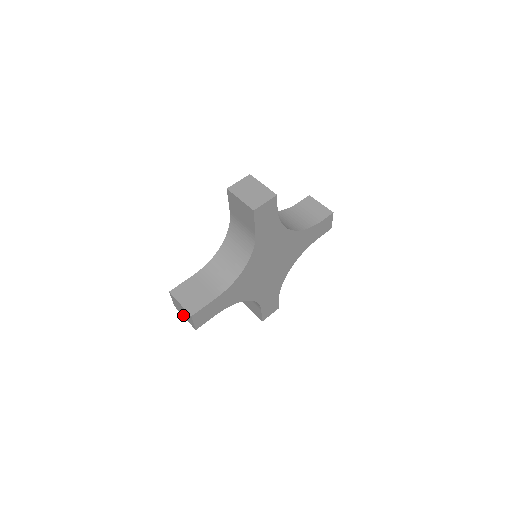
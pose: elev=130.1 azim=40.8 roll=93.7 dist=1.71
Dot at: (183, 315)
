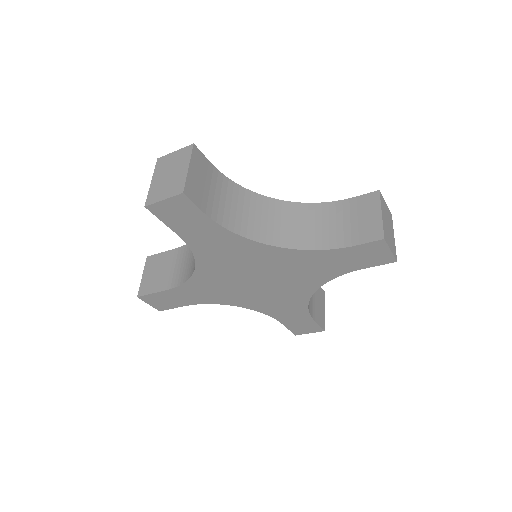
Dot at: occluded
